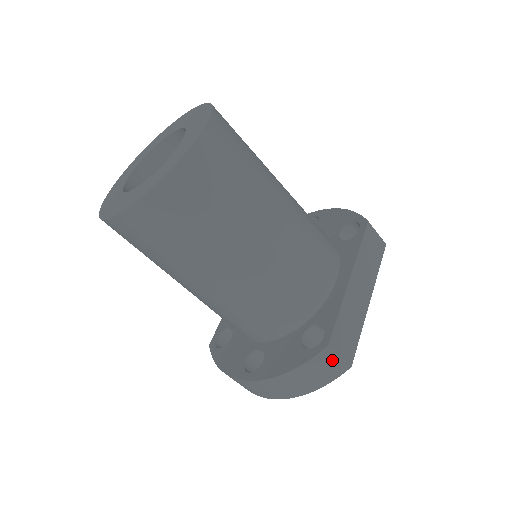
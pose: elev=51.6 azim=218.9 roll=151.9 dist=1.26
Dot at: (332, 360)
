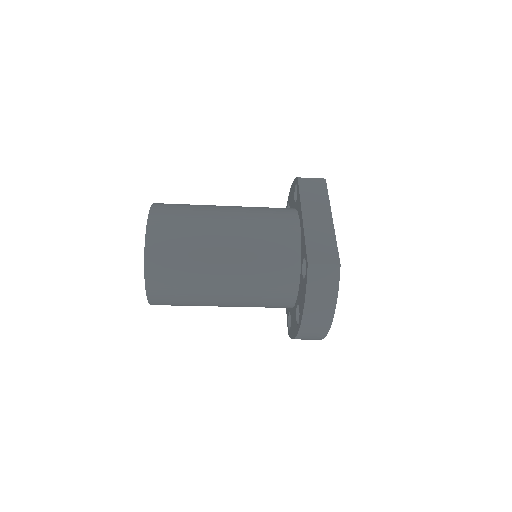
Dot at: (321, 271)
